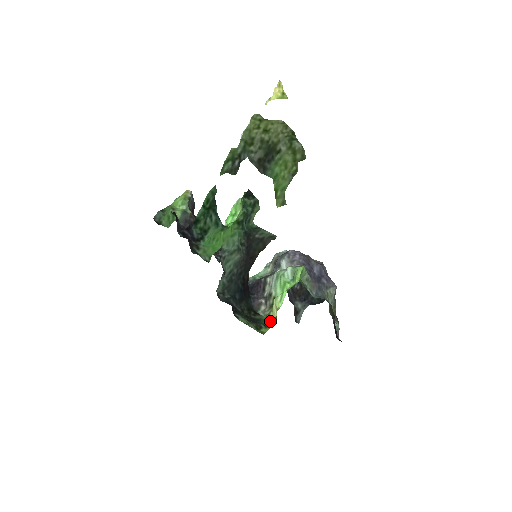
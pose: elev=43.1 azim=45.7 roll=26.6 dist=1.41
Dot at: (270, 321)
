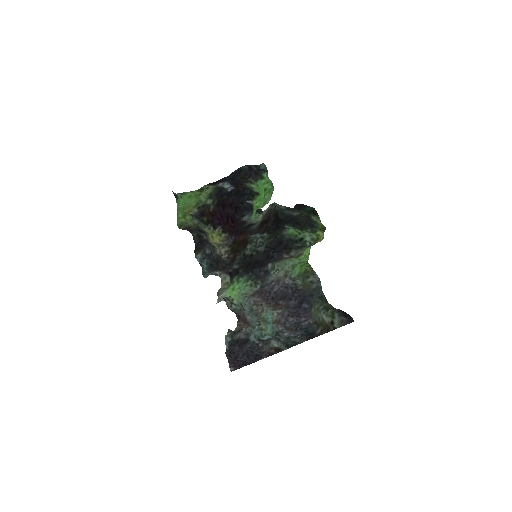
Dot at: occluded
